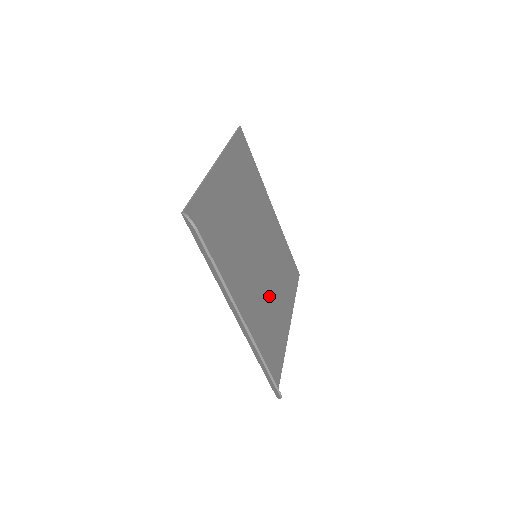
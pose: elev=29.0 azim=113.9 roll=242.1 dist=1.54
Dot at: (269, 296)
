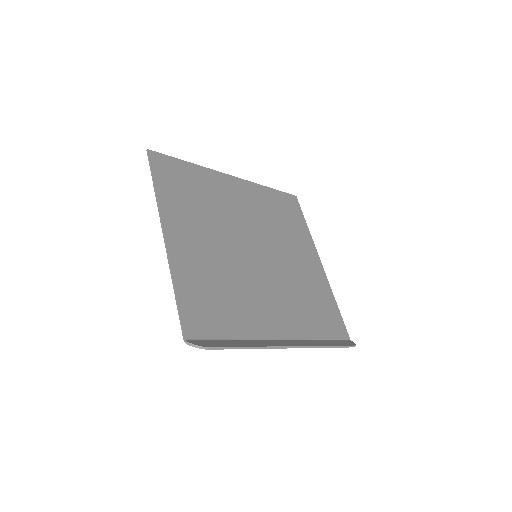
Dot at: (290, 271)
